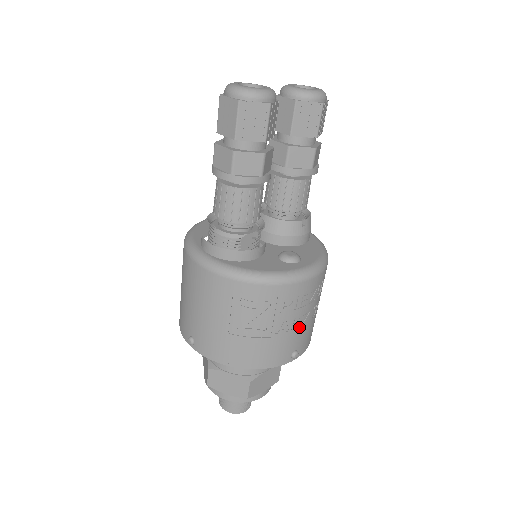
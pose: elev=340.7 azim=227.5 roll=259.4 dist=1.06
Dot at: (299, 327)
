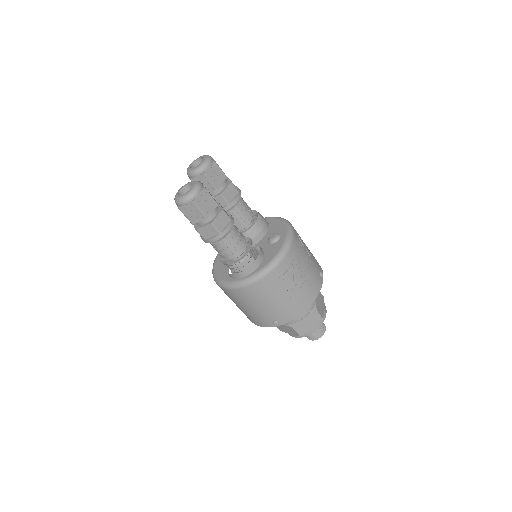
Dot at: (311, 261)
